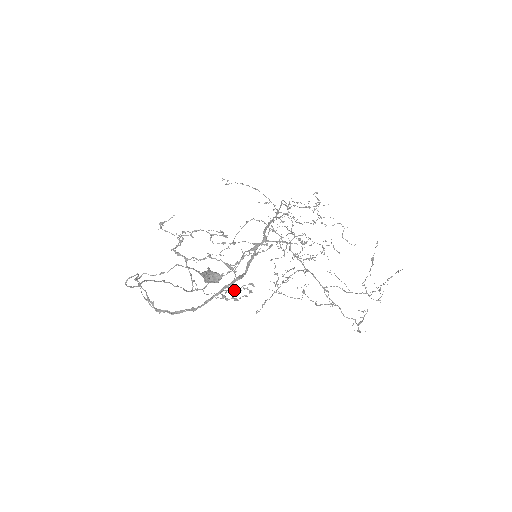
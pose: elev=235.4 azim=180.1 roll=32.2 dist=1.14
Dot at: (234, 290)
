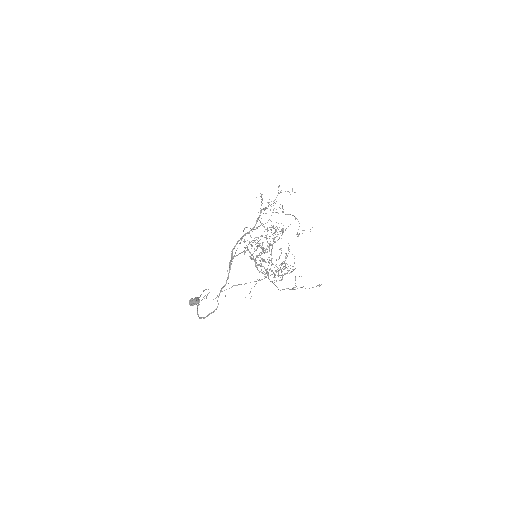
Dot at: occluded
